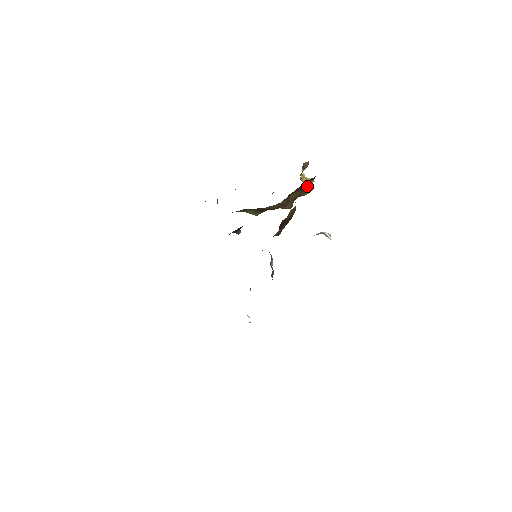
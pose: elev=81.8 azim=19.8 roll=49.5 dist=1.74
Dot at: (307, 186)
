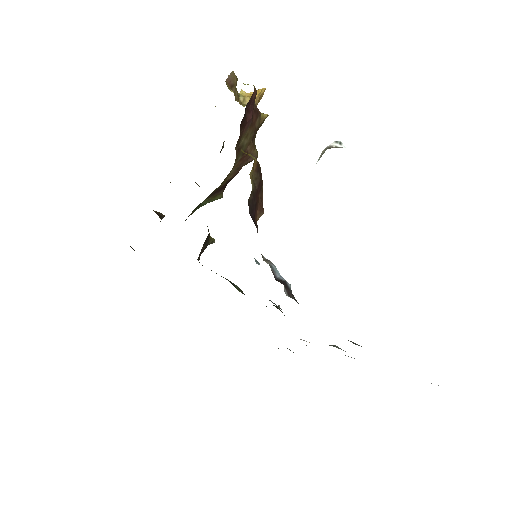
Dot at: (255, 110)
